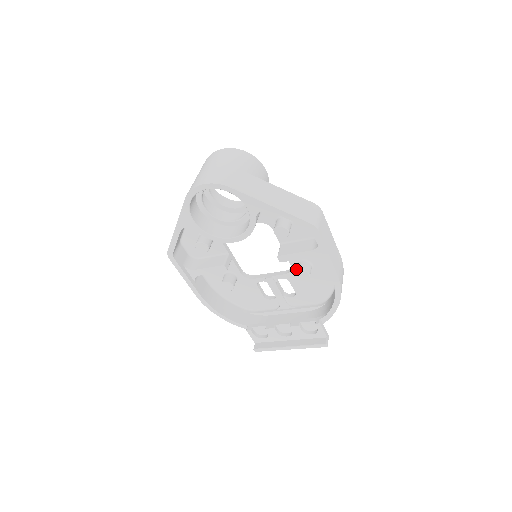
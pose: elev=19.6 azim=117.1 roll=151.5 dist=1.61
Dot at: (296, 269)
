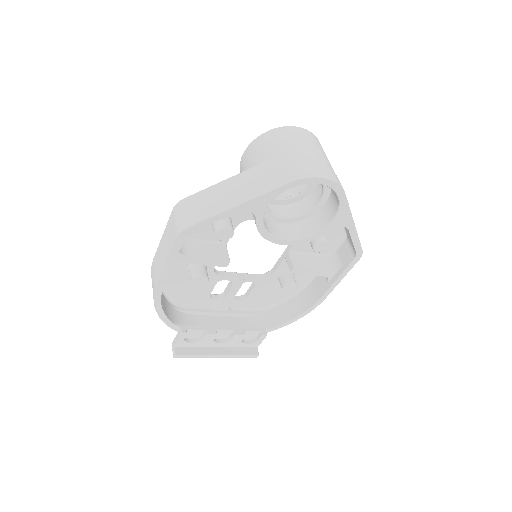
Dot at: (284, 279)
